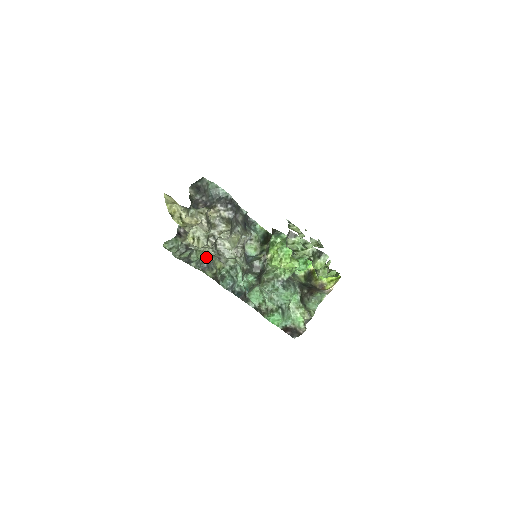
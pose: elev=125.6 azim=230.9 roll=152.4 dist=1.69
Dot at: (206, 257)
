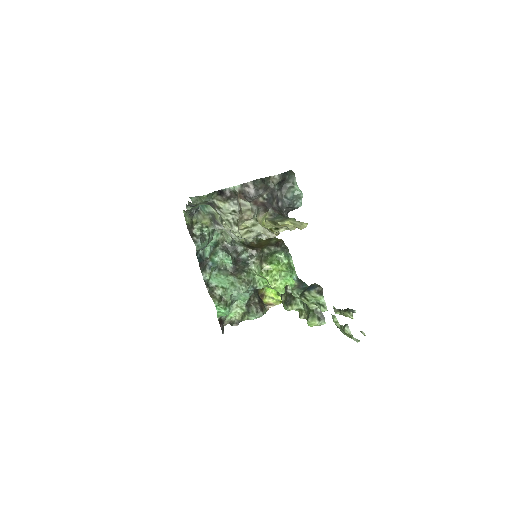
Dot at: occluded
